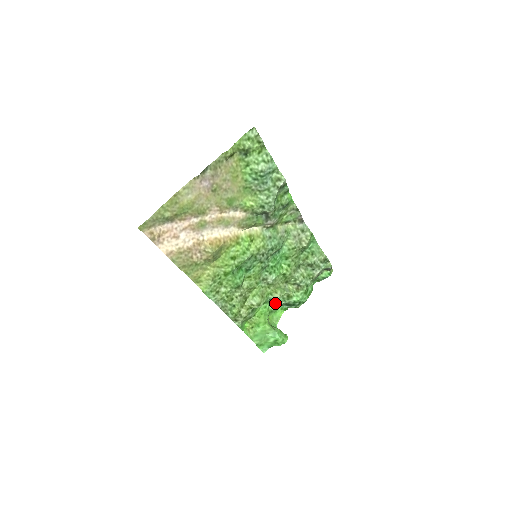
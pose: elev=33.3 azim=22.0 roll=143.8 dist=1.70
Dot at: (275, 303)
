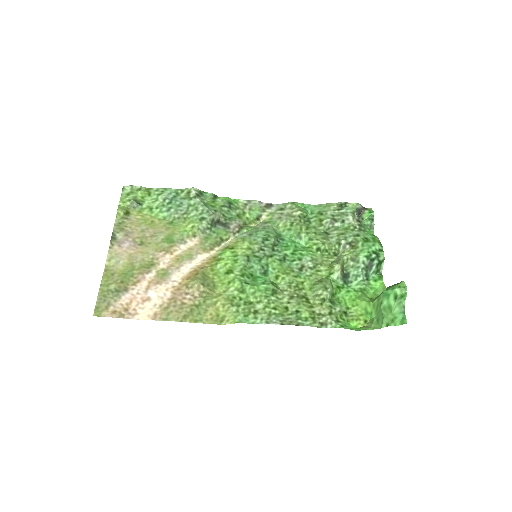
Dot at: (354, 280)
